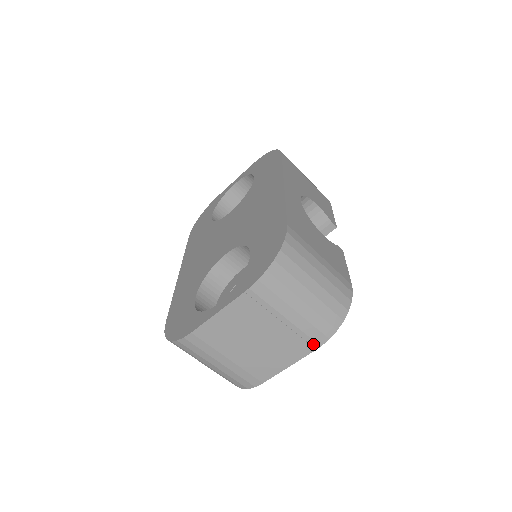
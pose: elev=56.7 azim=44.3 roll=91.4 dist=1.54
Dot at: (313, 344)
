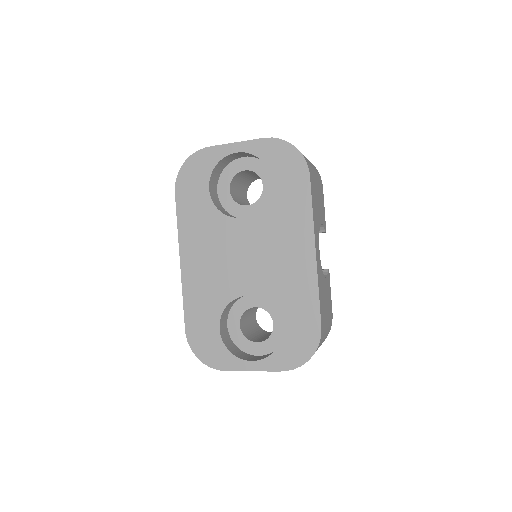
Dot at: occluded
